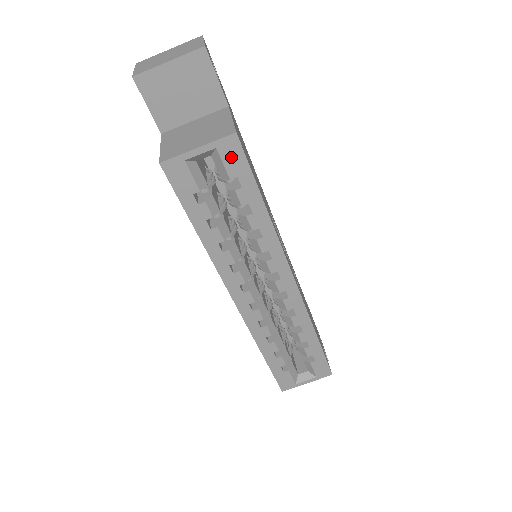
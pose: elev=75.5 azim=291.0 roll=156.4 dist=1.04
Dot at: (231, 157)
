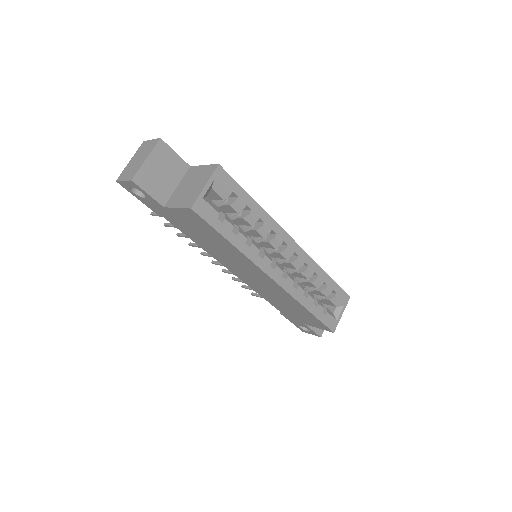
Dot at: (224, 181)
